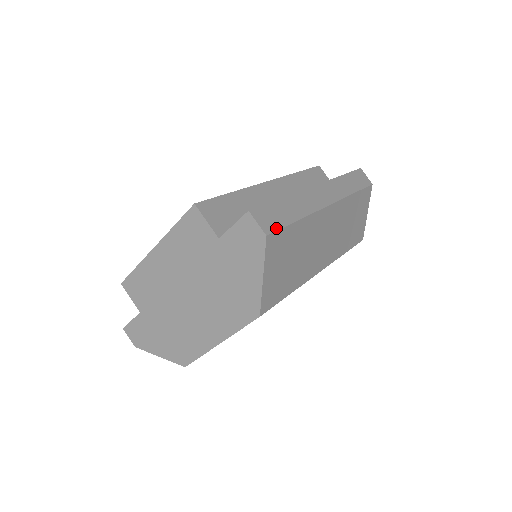
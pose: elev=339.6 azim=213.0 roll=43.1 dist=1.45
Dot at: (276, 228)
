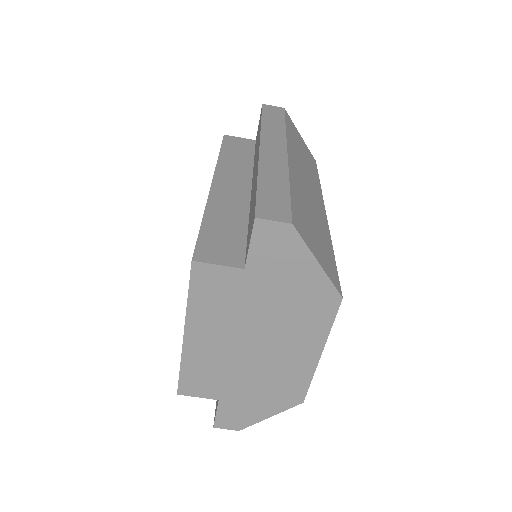
Dot at: (288, 210)
